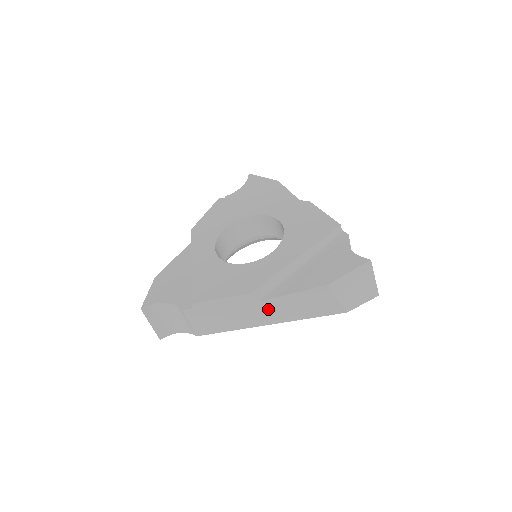
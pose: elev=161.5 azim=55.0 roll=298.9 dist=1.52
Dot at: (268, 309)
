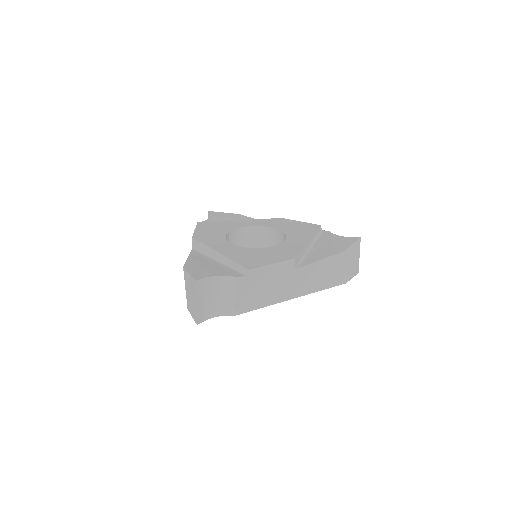
Dot at: (300, 278)
